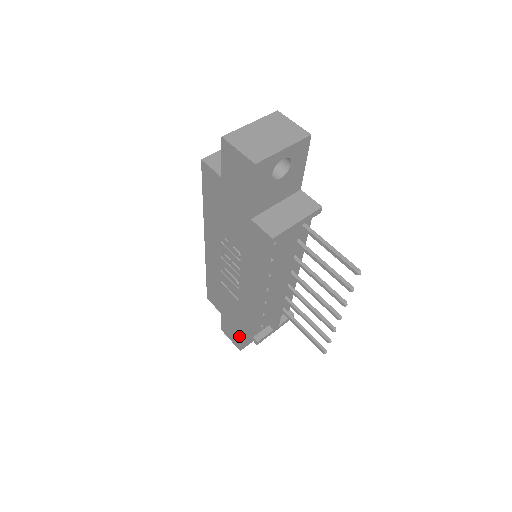
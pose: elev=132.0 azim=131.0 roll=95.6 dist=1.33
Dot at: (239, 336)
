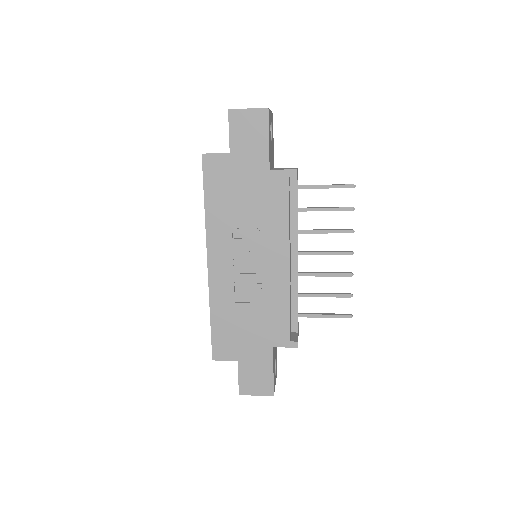
Dot at: (270, 367)
